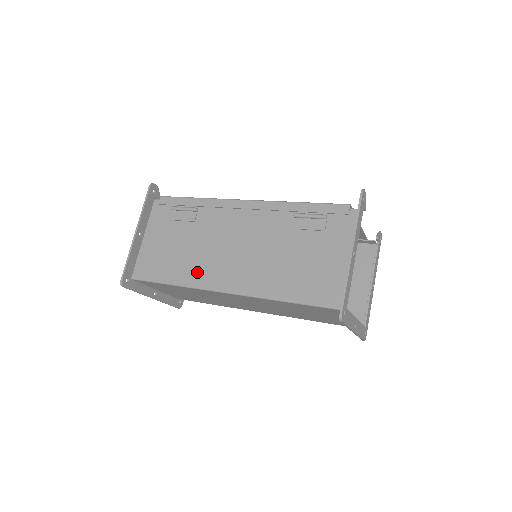
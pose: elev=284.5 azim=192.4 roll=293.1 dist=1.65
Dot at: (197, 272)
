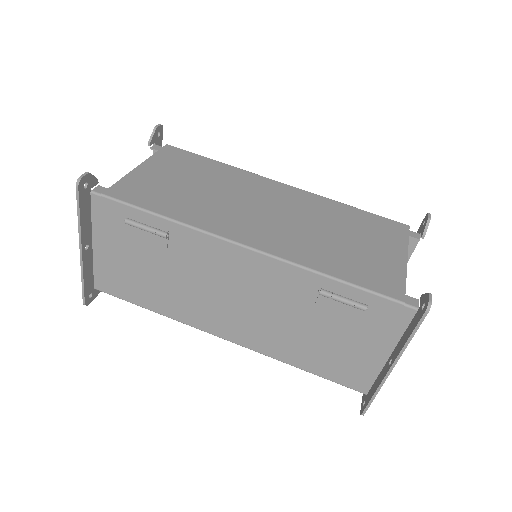
Dot at: (184, 310)
